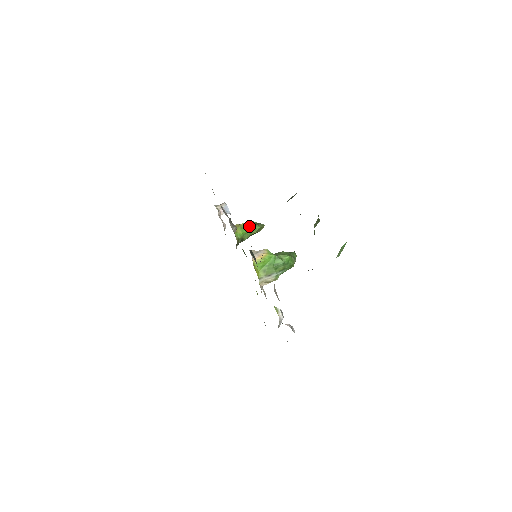
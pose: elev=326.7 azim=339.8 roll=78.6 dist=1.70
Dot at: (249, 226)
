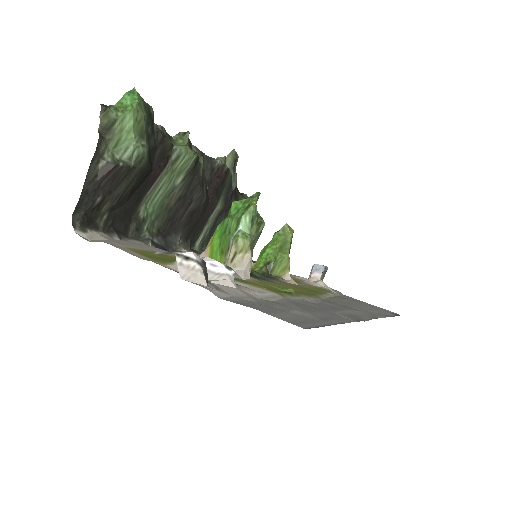
Dot at: (267, 245)
